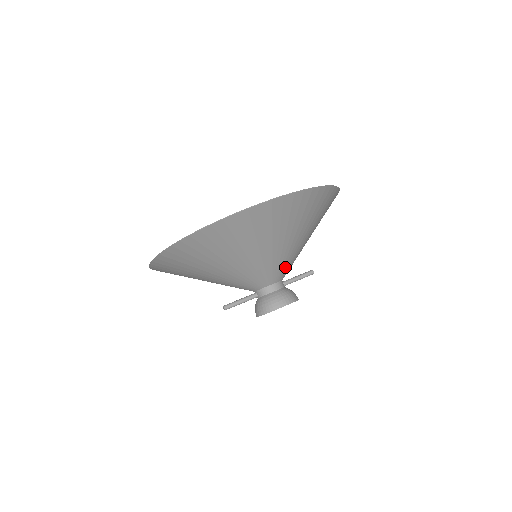
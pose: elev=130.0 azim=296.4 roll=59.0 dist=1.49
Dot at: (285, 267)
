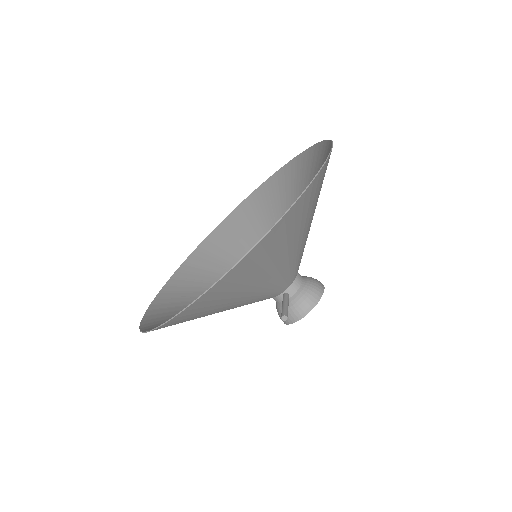
Dot at: occluded
